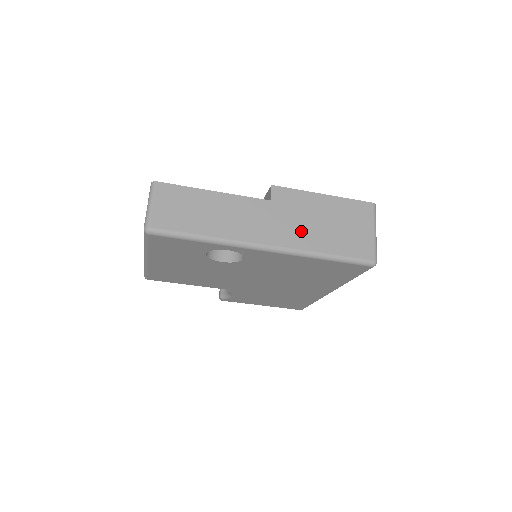
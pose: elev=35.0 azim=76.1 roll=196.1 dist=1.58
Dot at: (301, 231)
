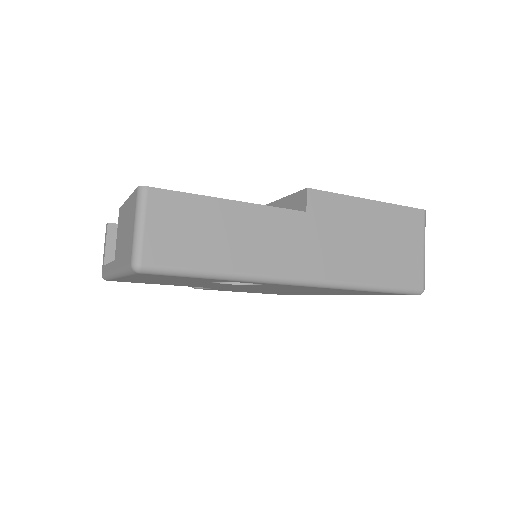
Dot at: (343, 255)
